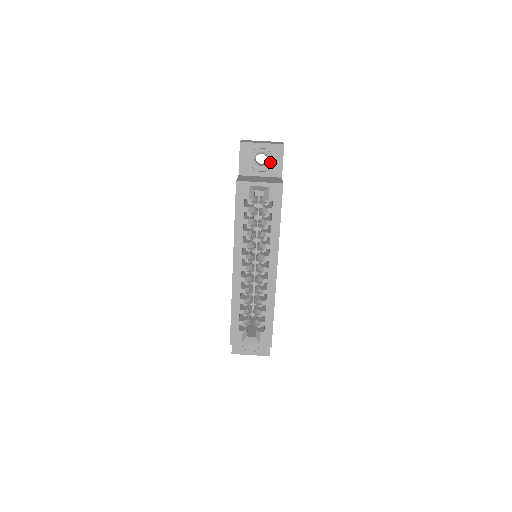
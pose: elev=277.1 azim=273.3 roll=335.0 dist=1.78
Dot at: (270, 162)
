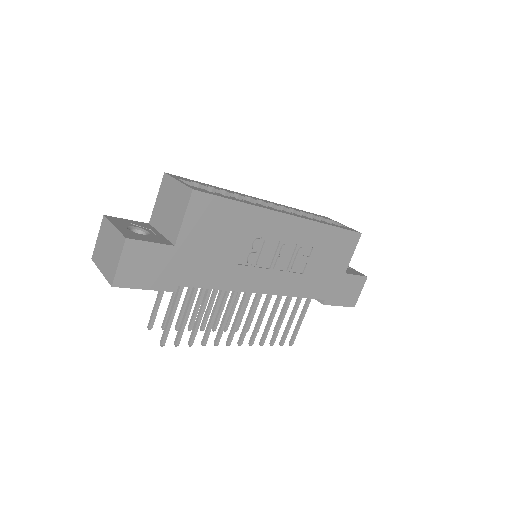
Dot at: occluded
